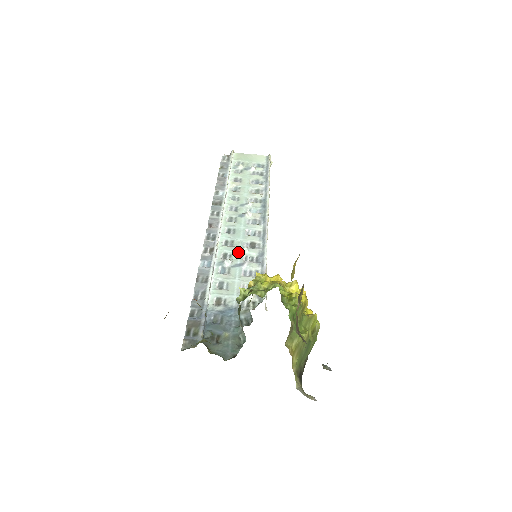
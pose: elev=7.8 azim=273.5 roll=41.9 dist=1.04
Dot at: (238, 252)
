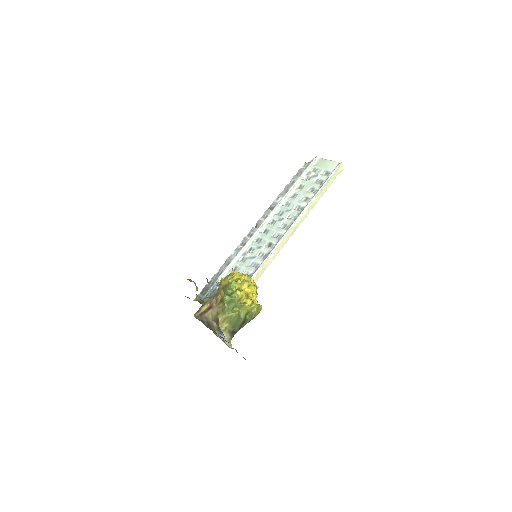
Dot at: (258, 248)
